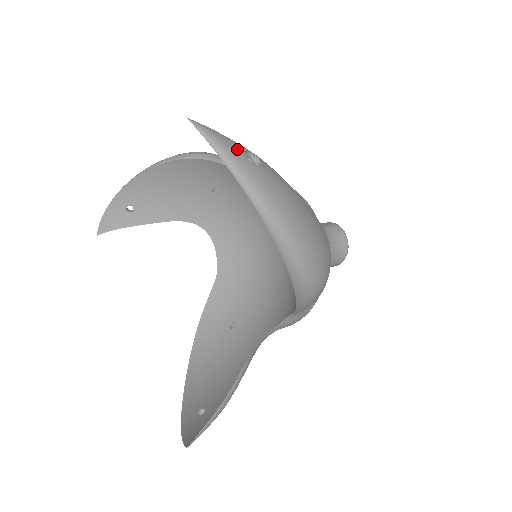
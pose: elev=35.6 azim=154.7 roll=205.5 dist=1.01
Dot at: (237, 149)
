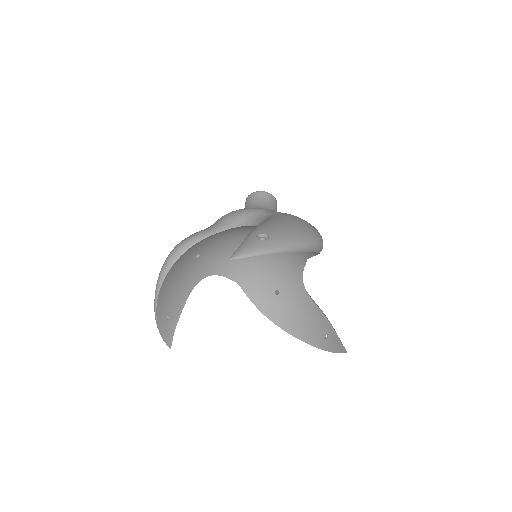
Dot at: (257, 243)
